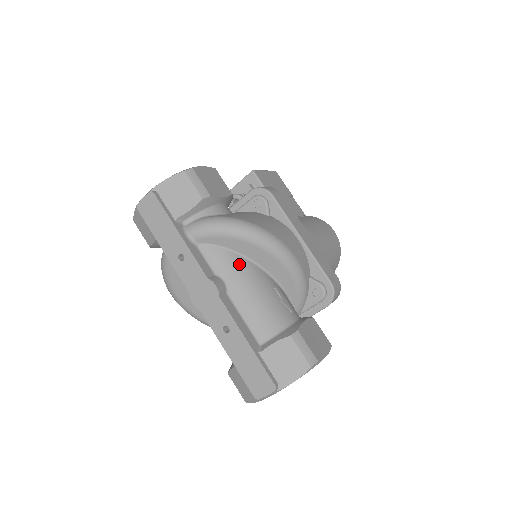
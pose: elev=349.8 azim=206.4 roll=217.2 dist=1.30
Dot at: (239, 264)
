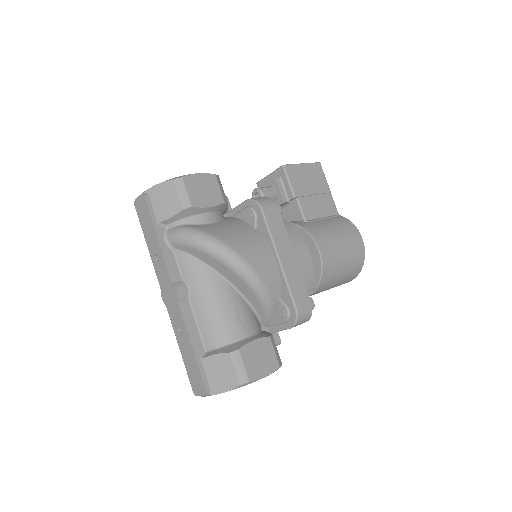
Dot at: (205, 275)
